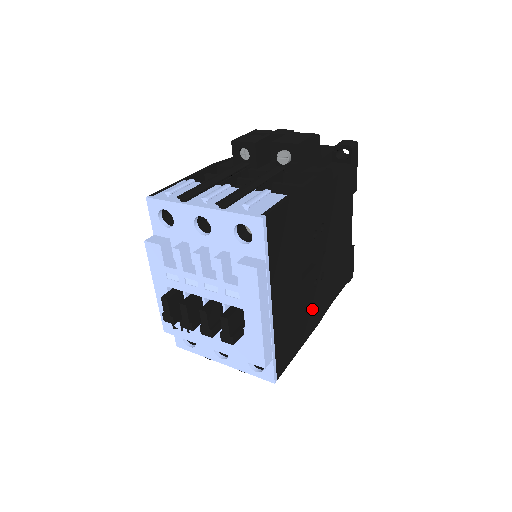
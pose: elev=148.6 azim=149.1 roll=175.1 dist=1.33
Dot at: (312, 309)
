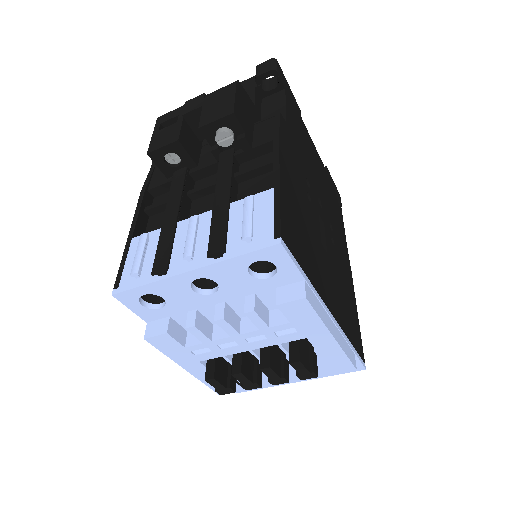
Dot at: (343, 267)
